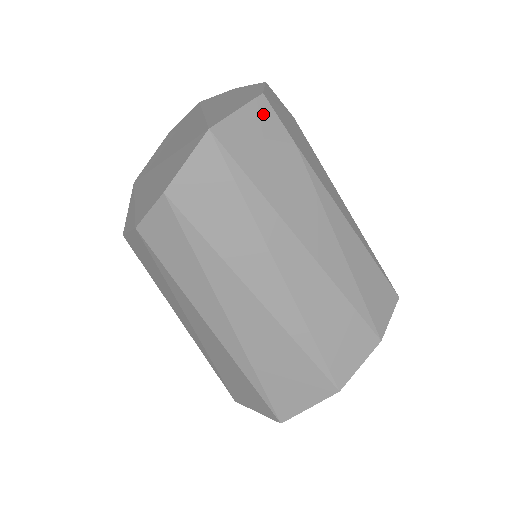
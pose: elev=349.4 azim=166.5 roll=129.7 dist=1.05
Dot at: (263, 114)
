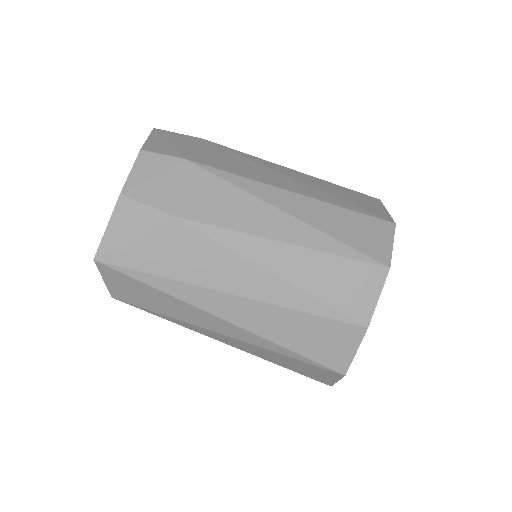
Dot at: (129, 213)
